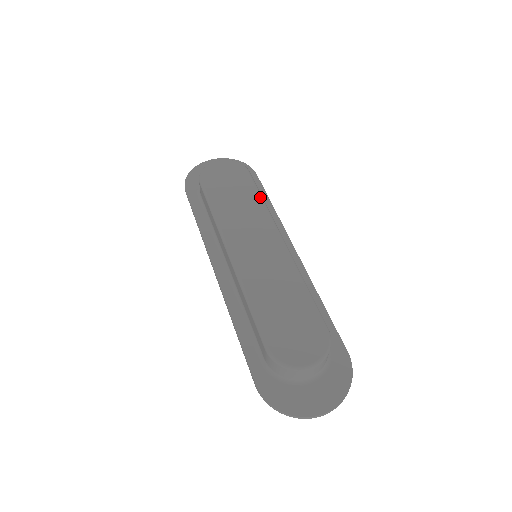
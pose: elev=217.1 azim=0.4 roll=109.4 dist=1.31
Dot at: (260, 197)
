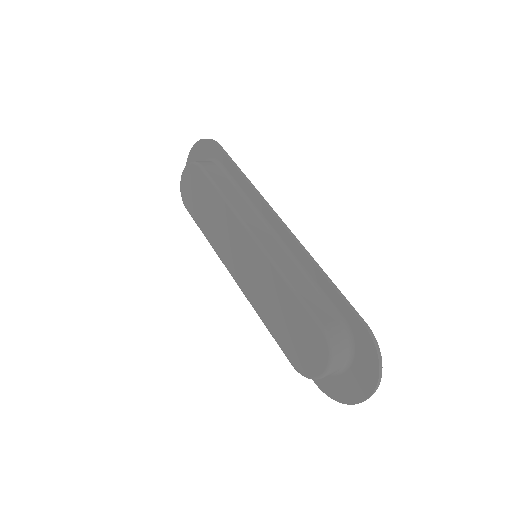
Dot at: (220, 197)
